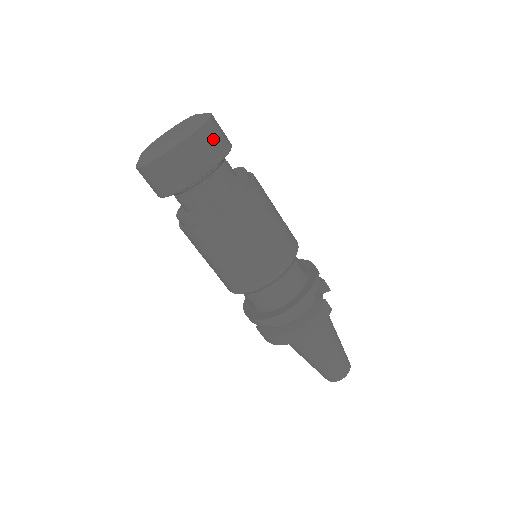
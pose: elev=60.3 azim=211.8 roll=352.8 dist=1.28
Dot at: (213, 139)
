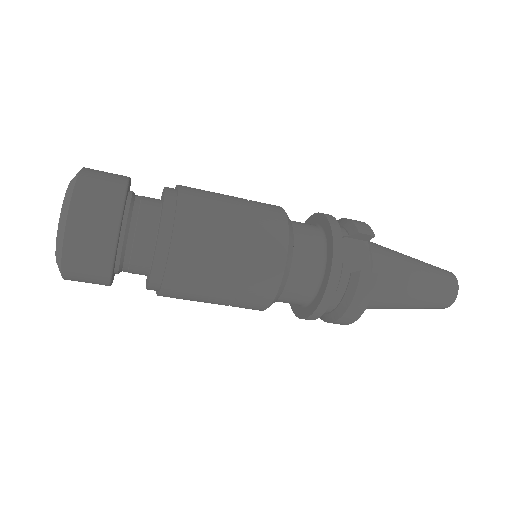
Dot at: (90, 225)
